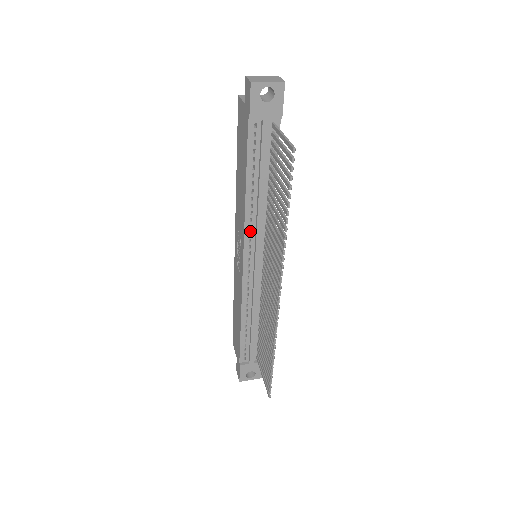
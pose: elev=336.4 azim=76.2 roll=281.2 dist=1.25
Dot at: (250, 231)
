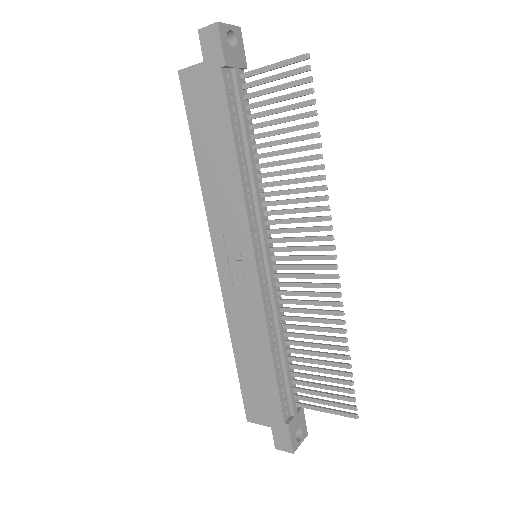
Dot at: (251, 214)
